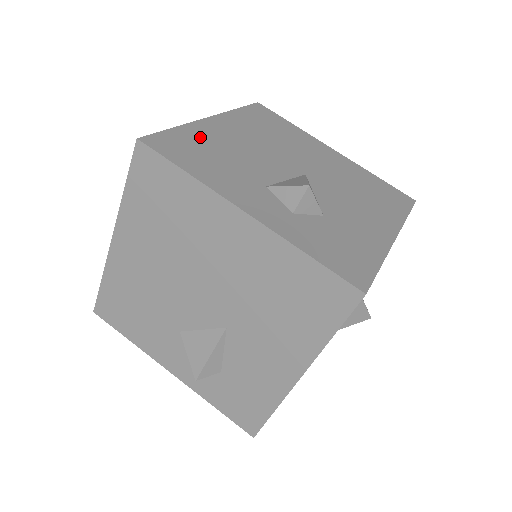
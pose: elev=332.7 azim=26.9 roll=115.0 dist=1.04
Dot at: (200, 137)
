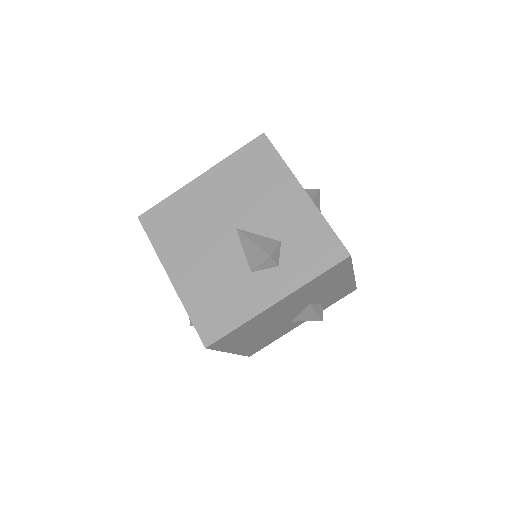
Dot at: (198, 299)
